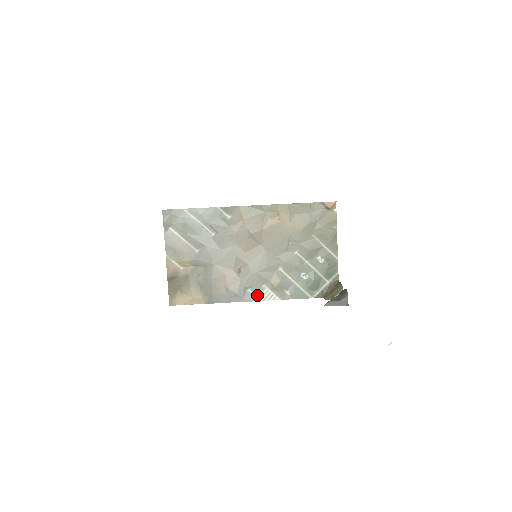
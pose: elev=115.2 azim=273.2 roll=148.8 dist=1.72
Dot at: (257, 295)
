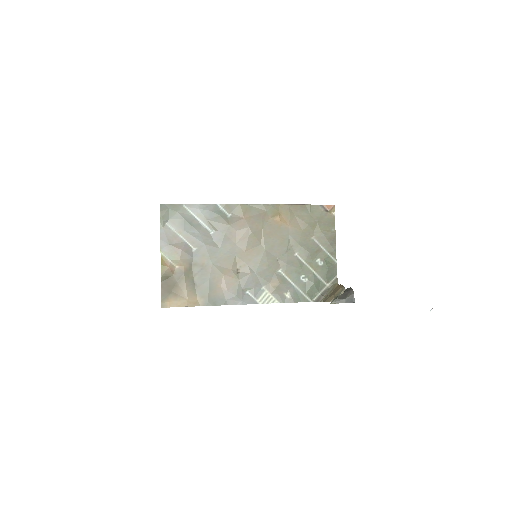
Dot at: (256, 298)
